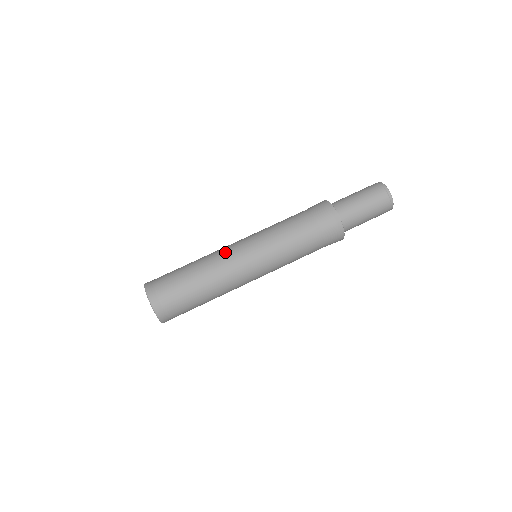
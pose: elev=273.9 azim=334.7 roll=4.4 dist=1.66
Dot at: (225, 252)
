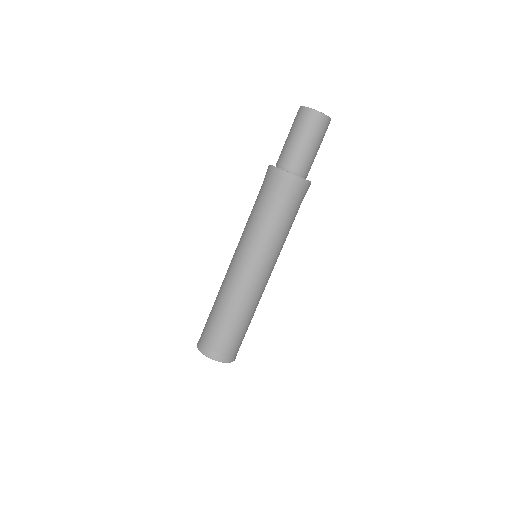
Dot at: (227, 275)
